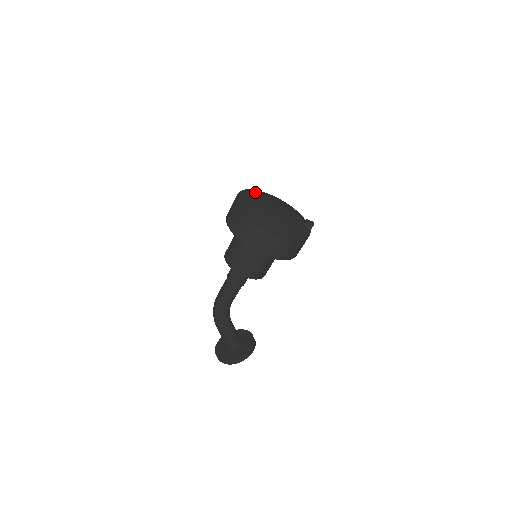
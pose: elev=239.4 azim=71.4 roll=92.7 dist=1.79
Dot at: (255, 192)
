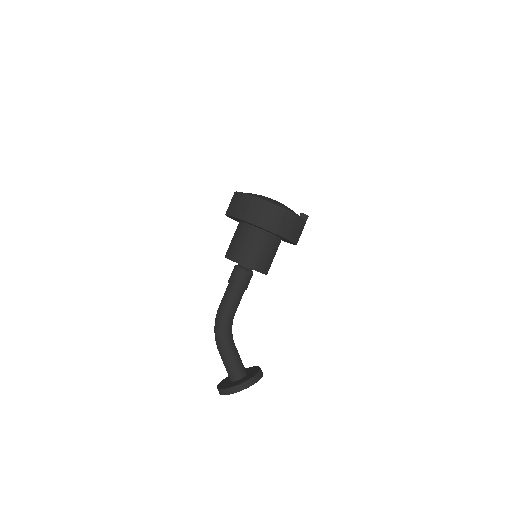
Dot at: occluded
